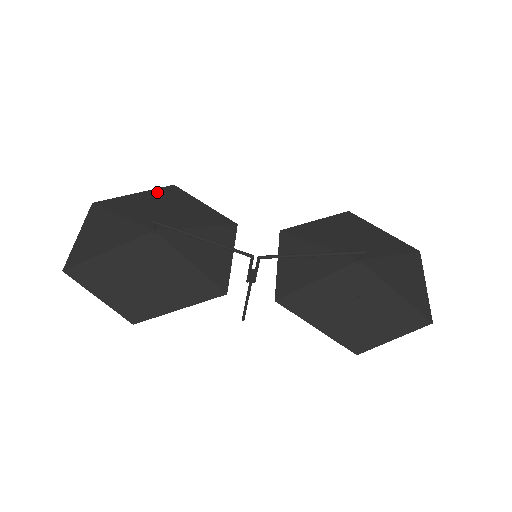
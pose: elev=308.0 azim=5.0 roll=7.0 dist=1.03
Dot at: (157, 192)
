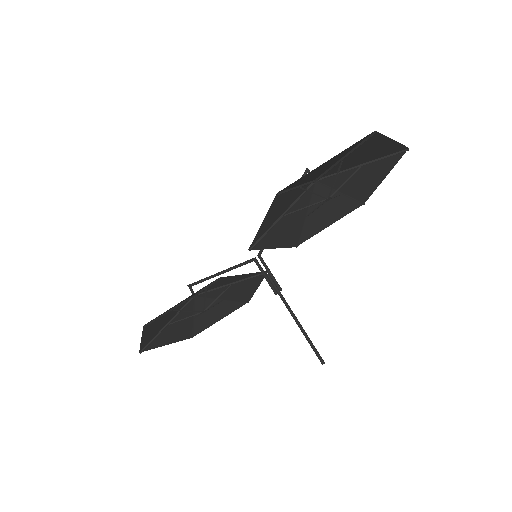
Dot at: (233, 308)
